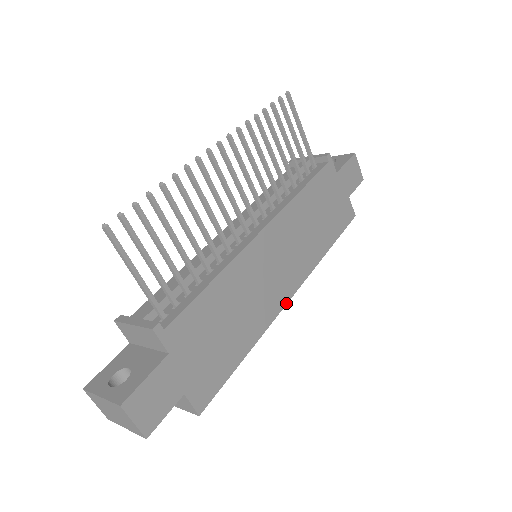
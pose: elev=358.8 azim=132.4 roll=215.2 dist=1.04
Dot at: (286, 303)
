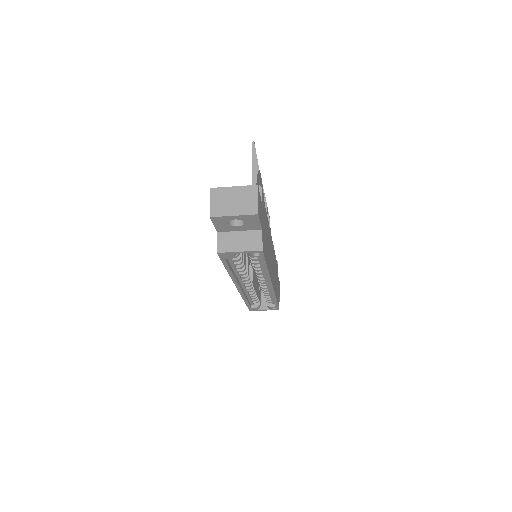
Dot at: (272, 283)
